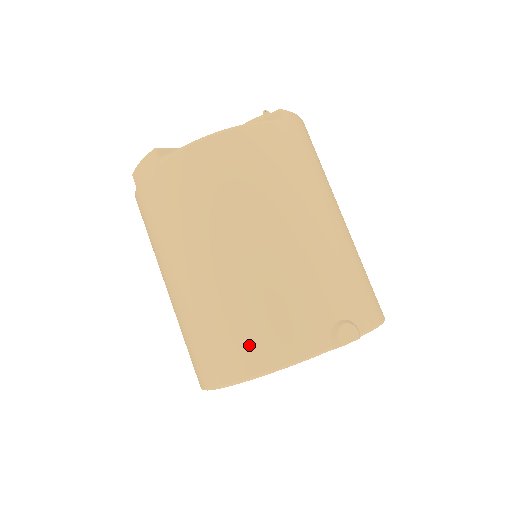
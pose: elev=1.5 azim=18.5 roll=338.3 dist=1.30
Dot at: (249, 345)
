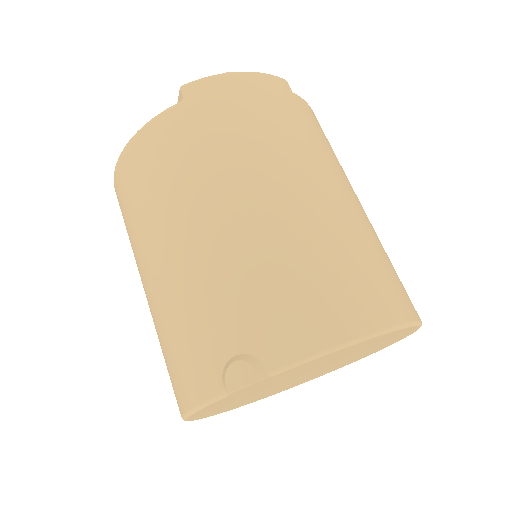
Dot at: (172, 382)
